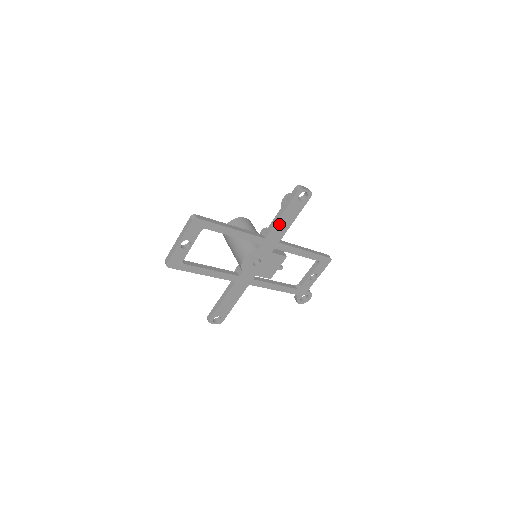
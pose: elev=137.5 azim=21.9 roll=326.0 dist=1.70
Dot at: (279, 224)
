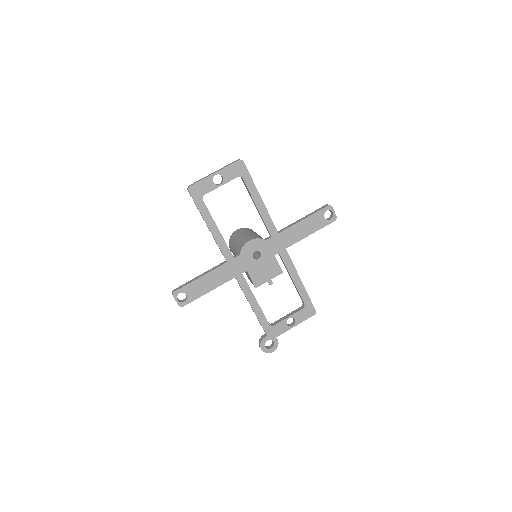
Dot at: (297, 228)
